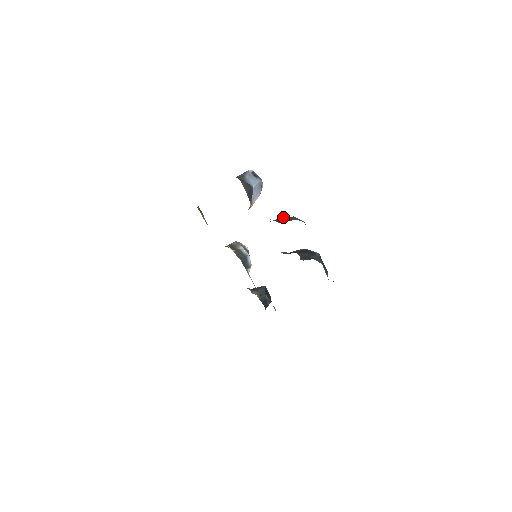
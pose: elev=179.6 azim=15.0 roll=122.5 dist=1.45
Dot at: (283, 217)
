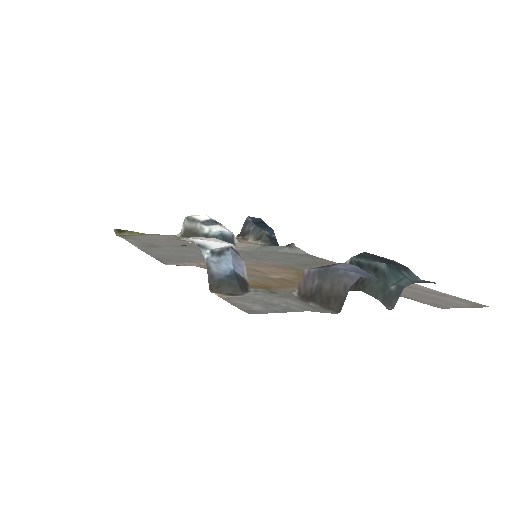
Dot at: (309, 272)
